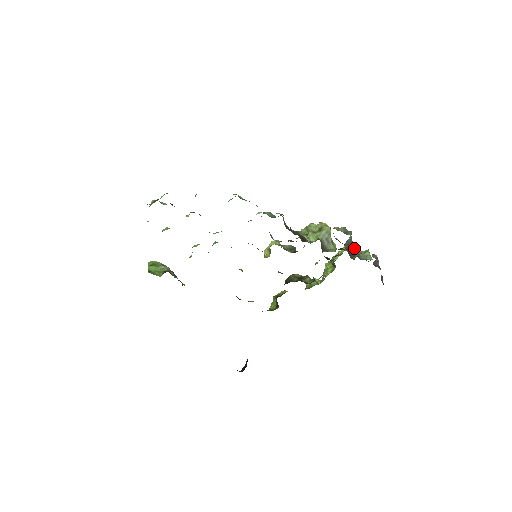
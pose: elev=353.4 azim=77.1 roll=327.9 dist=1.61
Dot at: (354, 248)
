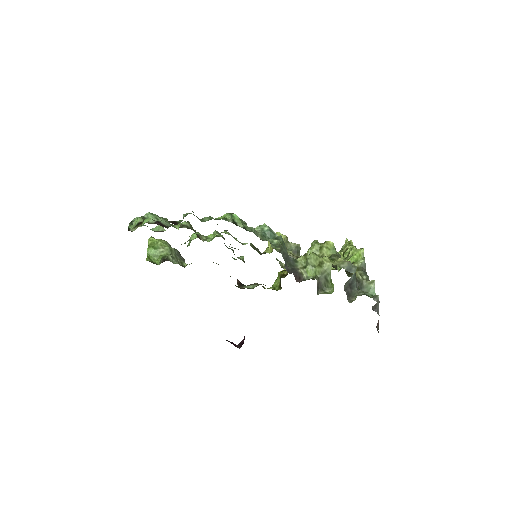
Dot at: (359, 275)
